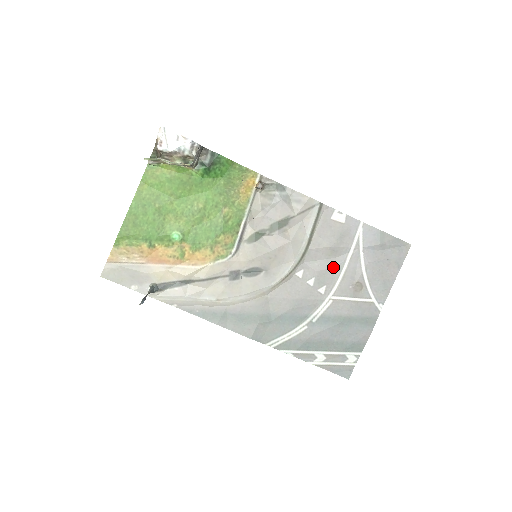
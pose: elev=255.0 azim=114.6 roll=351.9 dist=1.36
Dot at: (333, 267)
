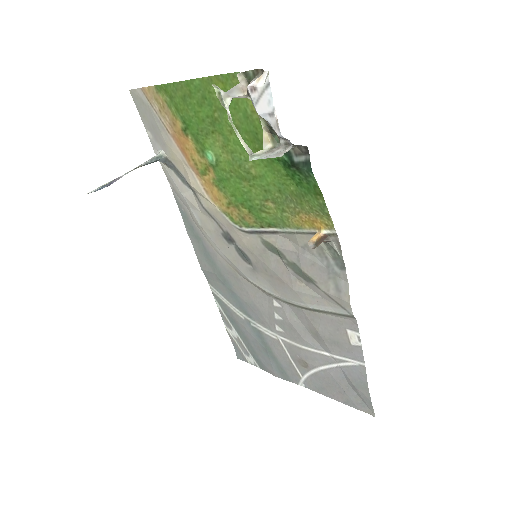
Dot at: (303, 337)
